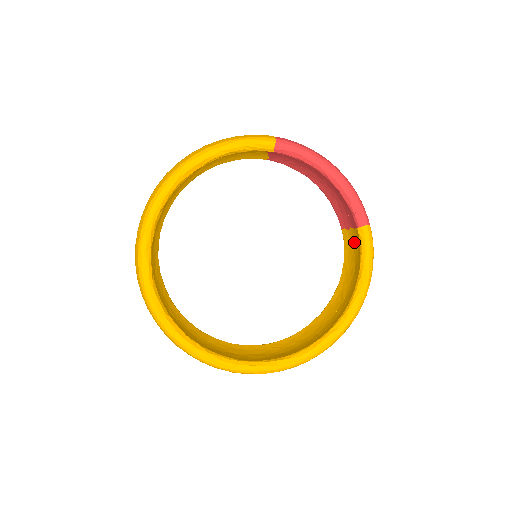
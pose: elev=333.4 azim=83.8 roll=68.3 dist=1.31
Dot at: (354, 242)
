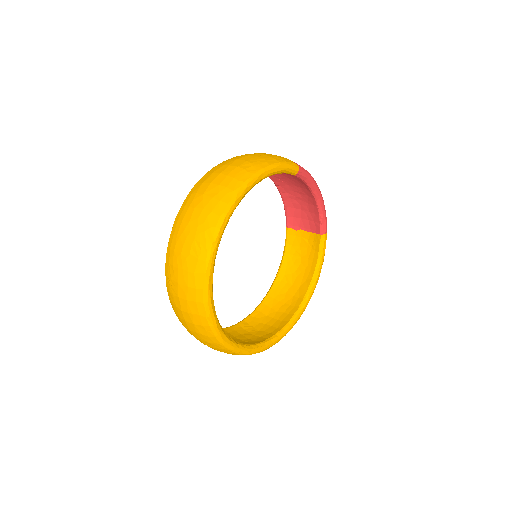
Dot at: (302, 241)
